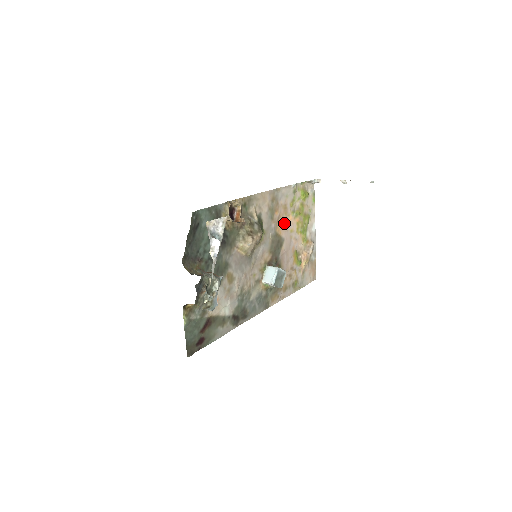
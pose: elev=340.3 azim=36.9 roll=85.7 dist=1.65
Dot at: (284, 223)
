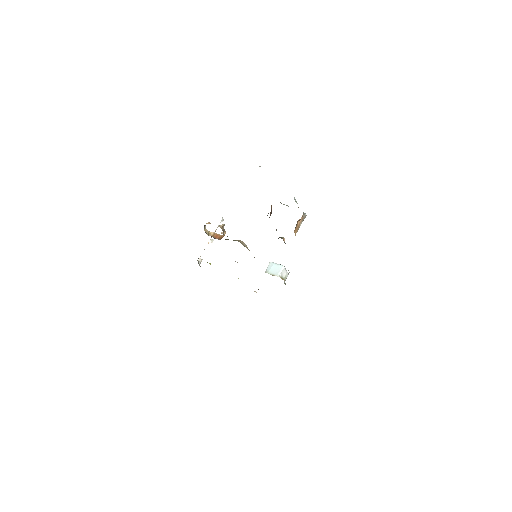
Dot at: occluded
